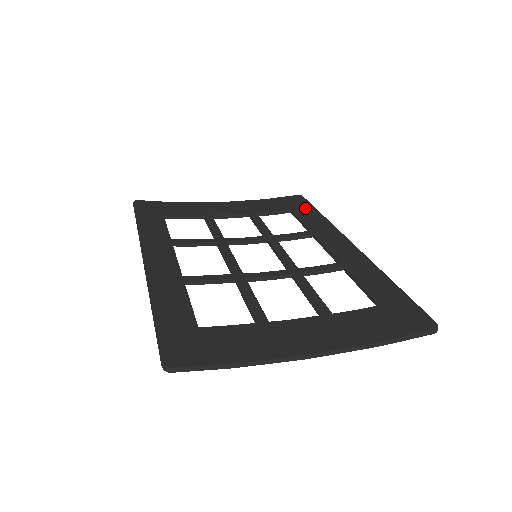
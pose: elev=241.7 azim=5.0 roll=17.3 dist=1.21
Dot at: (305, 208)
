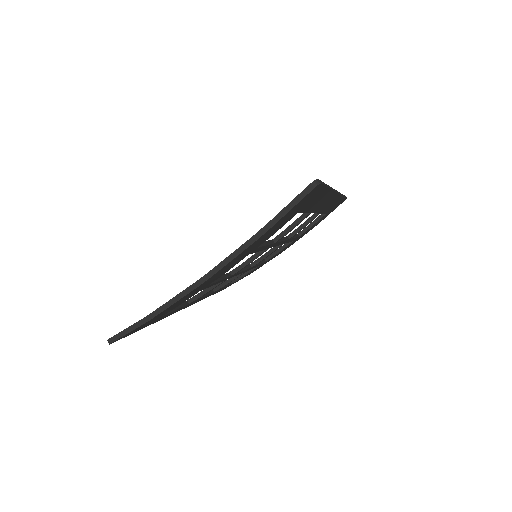
Dot at: occluded
